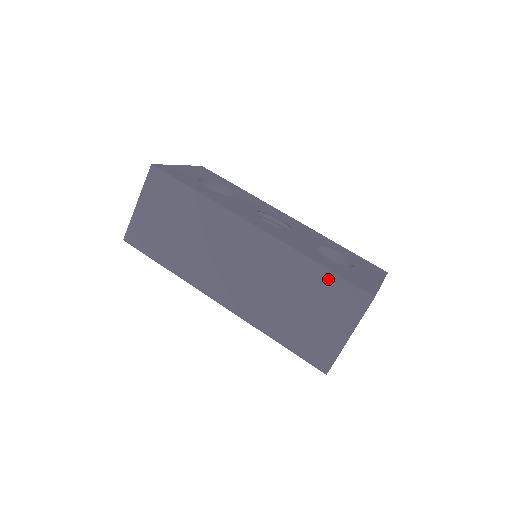
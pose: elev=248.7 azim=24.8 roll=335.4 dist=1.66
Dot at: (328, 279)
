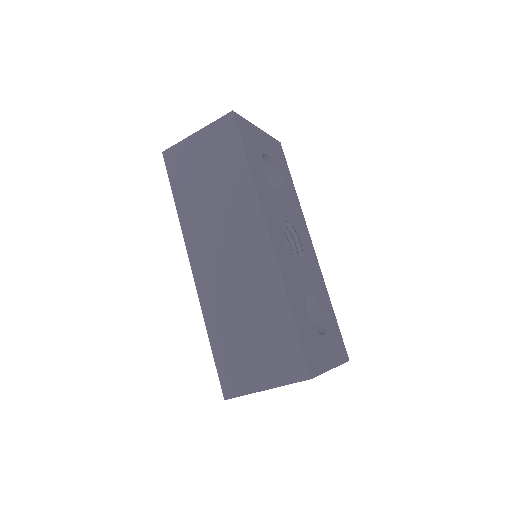
Dot at: (289, 331)
